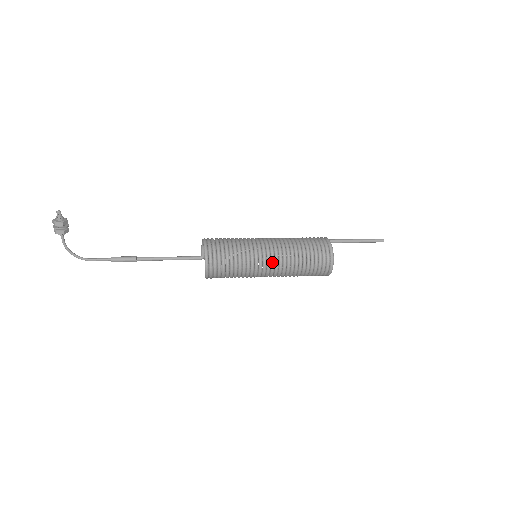
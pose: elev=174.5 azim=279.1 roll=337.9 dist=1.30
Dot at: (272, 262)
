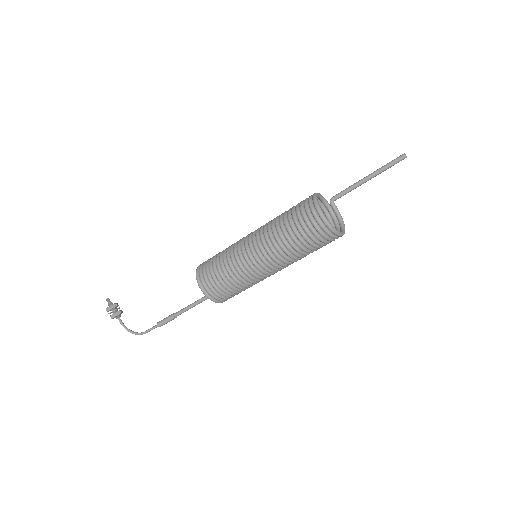
Dot at: (255, 250)
